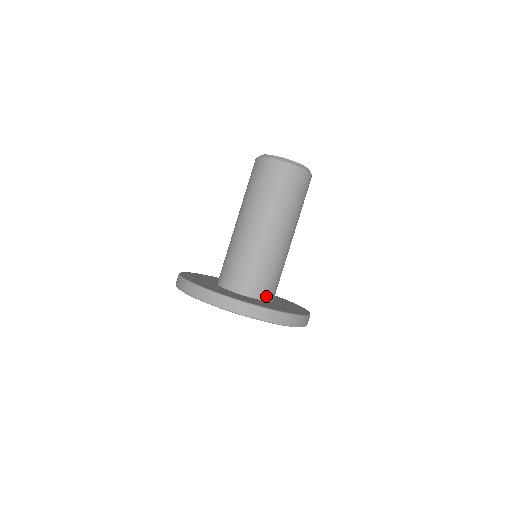
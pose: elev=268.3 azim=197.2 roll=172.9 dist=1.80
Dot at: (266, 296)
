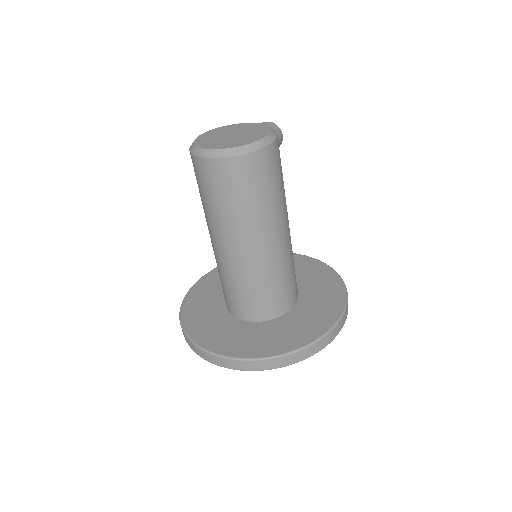
Dot at: (274, 313)
